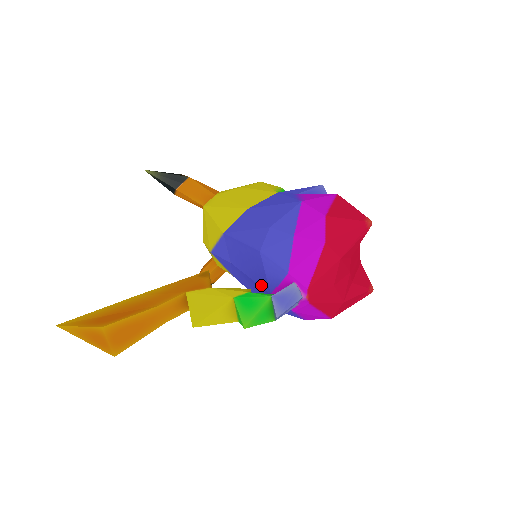
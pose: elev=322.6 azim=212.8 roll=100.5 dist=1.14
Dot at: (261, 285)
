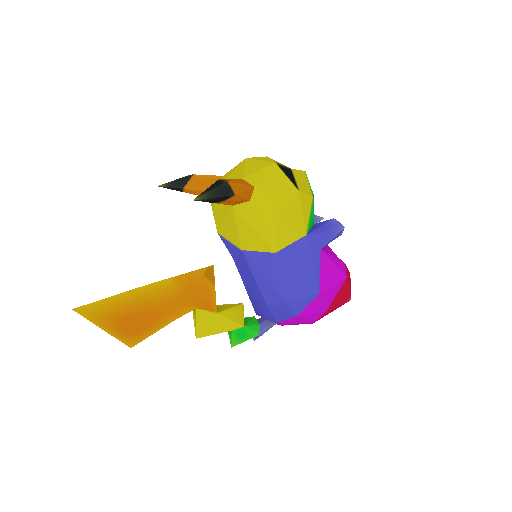
Dot at: (252, 303)
